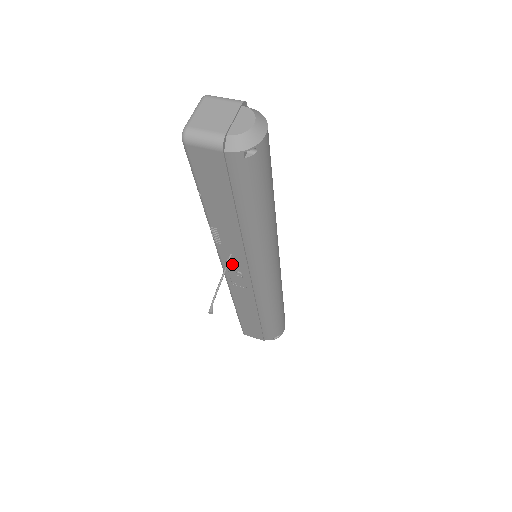
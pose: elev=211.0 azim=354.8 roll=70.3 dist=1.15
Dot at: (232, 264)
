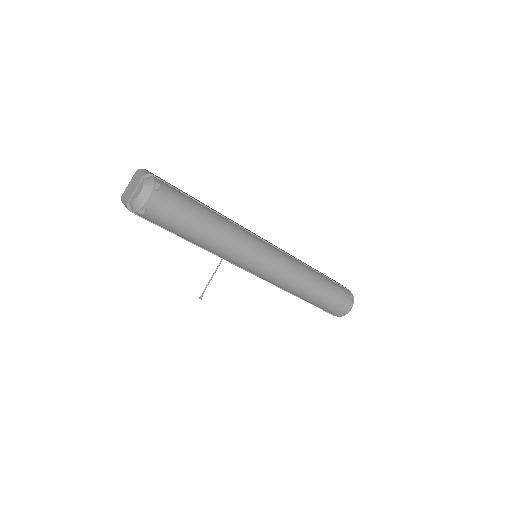
Dot at: occluded
